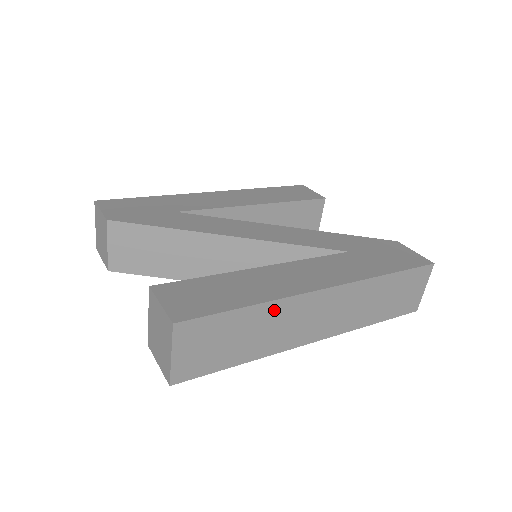
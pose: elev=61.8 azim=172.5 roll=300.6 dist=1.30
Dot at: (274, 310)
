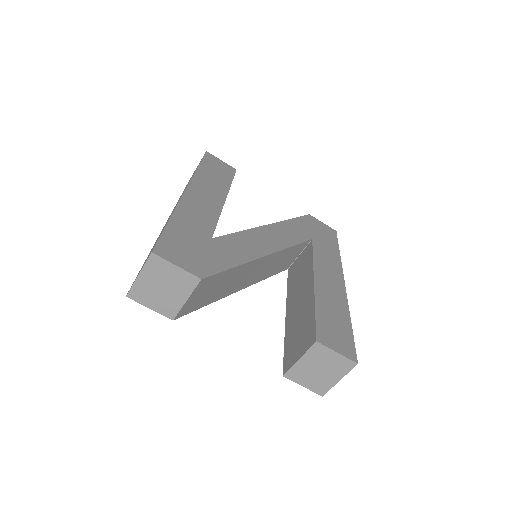
Dot at: occluded
